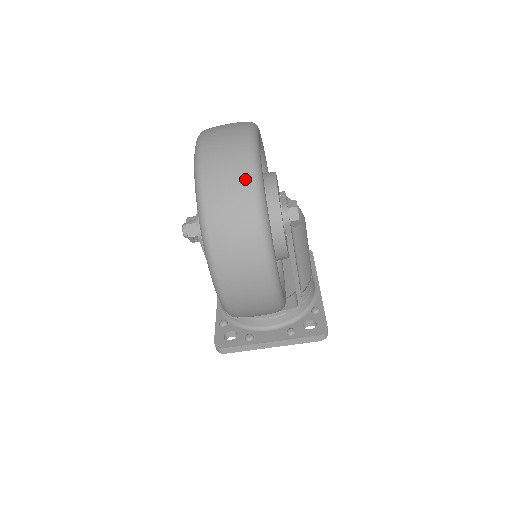
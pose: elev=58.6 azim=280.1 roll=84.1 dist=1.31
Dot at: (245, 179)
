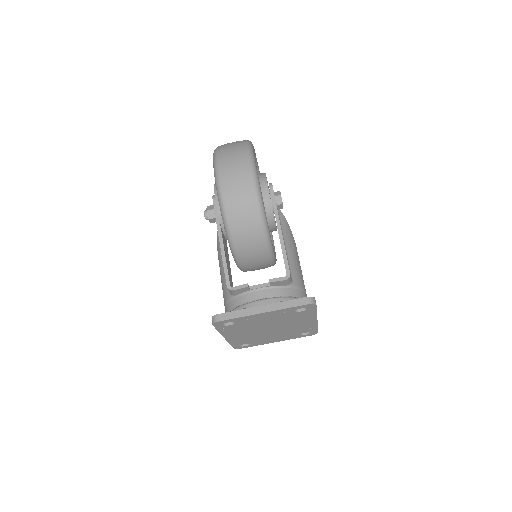
Dot at: occluded
